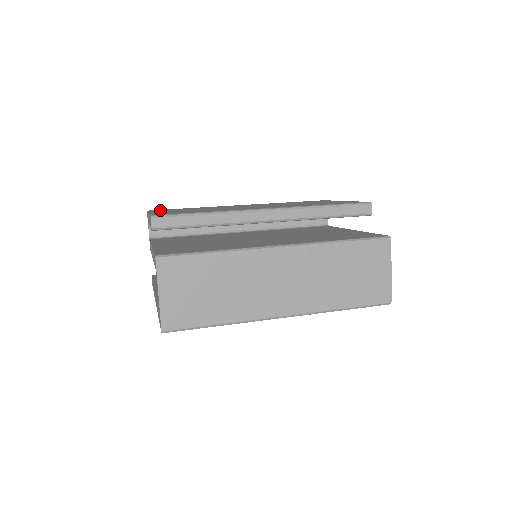
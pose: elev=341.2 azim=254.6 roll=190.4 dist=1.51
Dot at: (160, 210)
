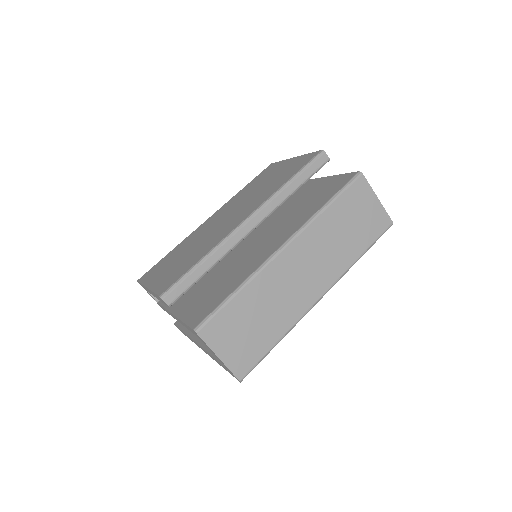
Dot at: (149, 274)
